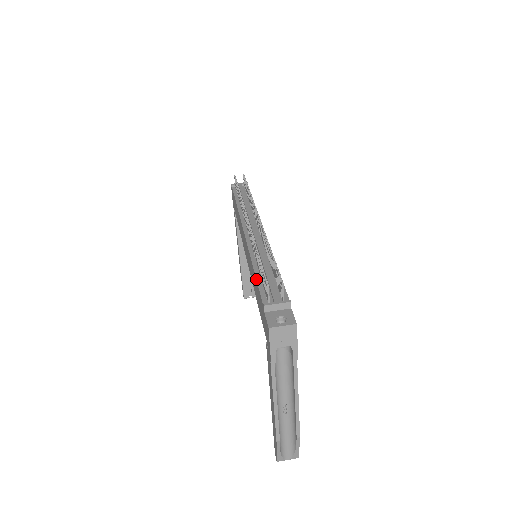
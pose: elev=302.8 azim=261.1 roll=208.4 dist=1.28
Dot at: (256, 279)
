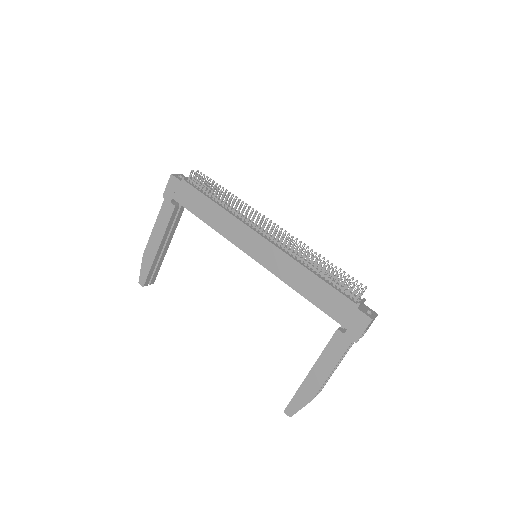
Dot at: (327, 282)
